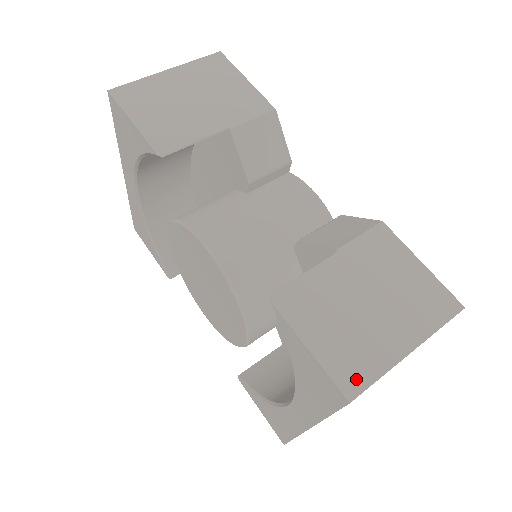
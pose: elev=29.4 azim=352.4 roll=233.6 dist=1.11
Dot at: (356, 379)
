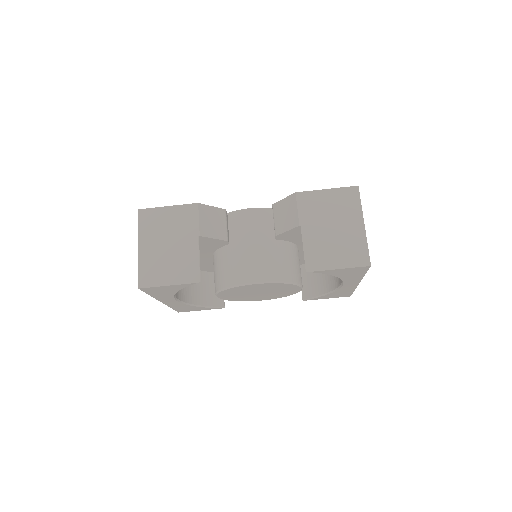
Dot at: (363, 257)
